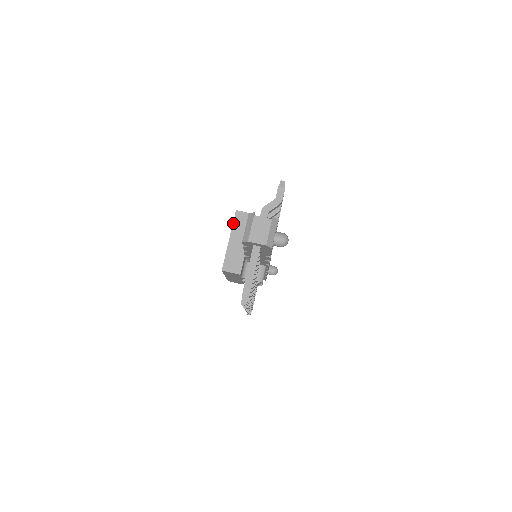
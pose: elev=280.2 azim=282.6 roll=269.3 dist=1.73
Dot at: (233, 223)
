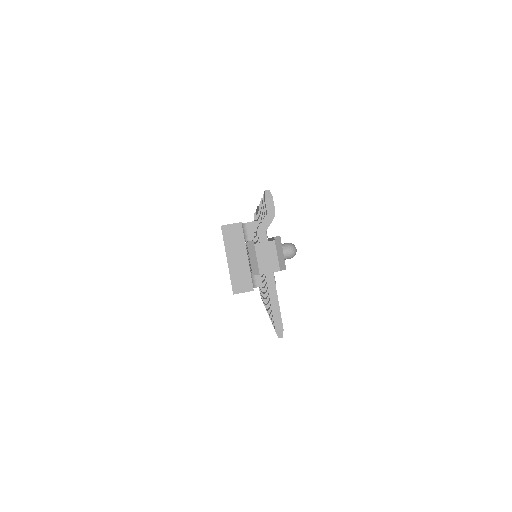
Dot at: occluded
